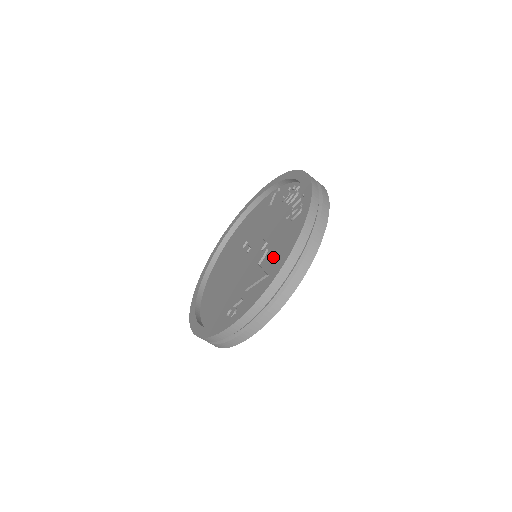
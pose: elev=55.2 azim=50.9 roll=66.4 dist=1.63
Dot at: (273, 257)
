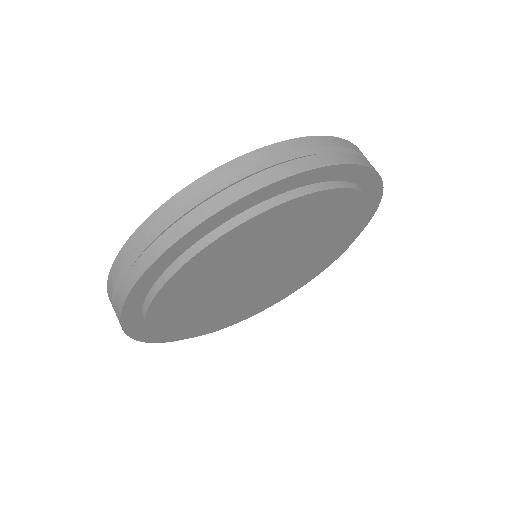
Dot at: occluded
